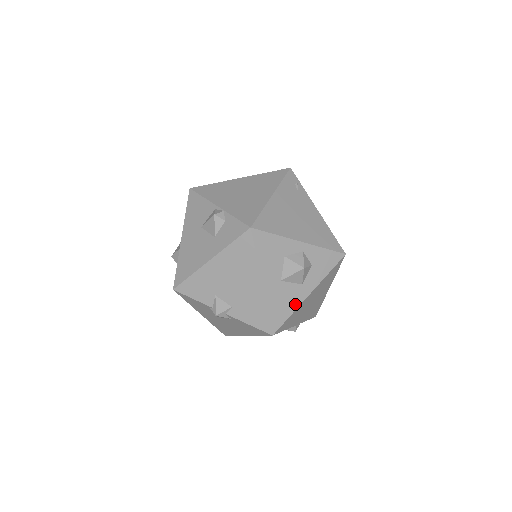
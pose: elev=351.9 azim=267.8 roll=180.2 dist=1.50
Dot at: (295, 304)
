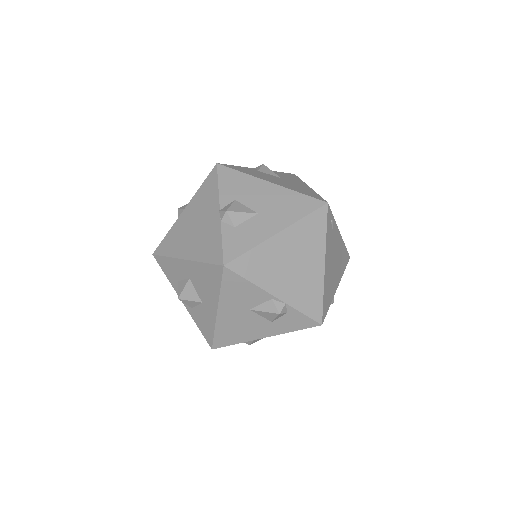
Dot at: occluded
